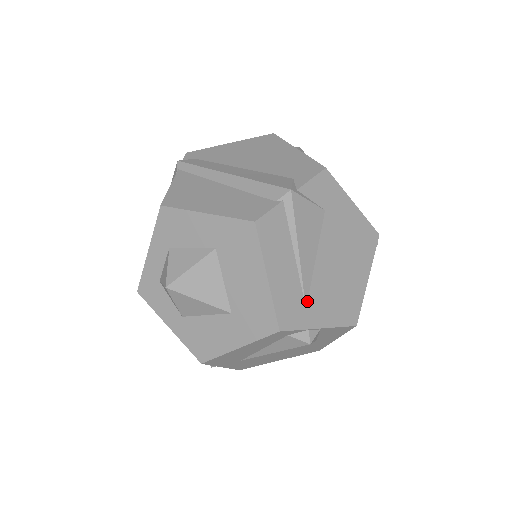
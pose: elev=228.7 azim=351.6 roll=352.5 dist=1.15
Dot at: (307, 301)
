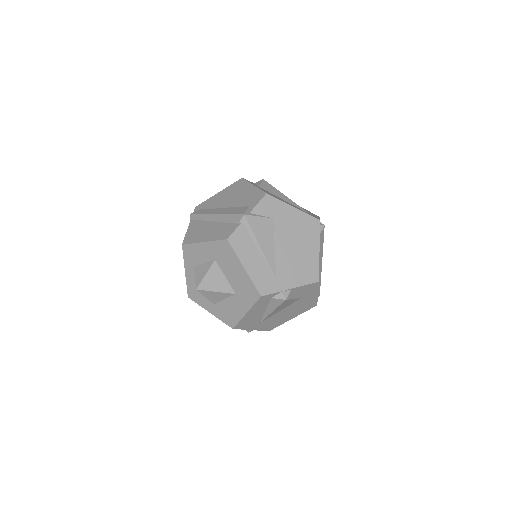
Dot at: (276, 275)
